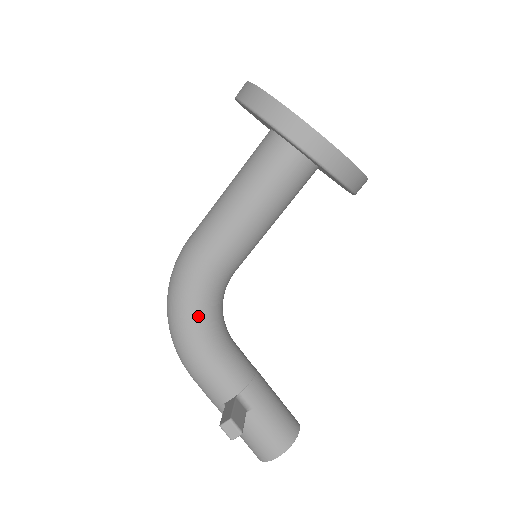
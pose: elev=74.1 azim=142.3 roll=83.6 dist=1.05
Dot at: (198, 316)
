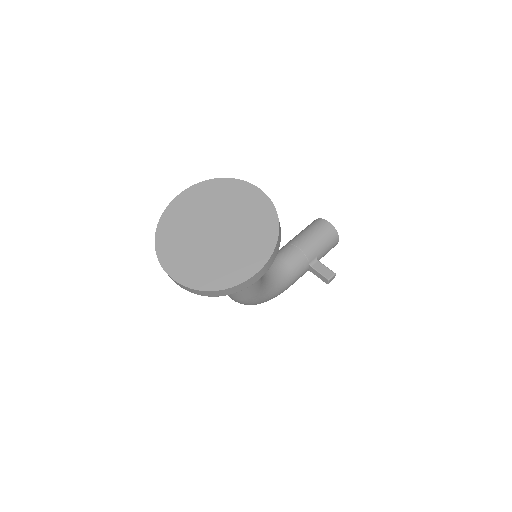
Dot at: (273, 291)
